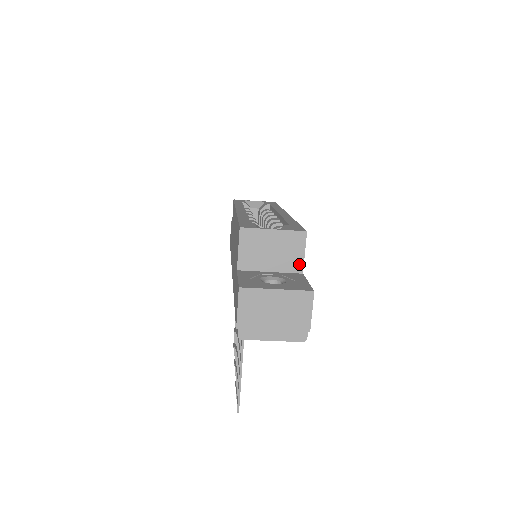
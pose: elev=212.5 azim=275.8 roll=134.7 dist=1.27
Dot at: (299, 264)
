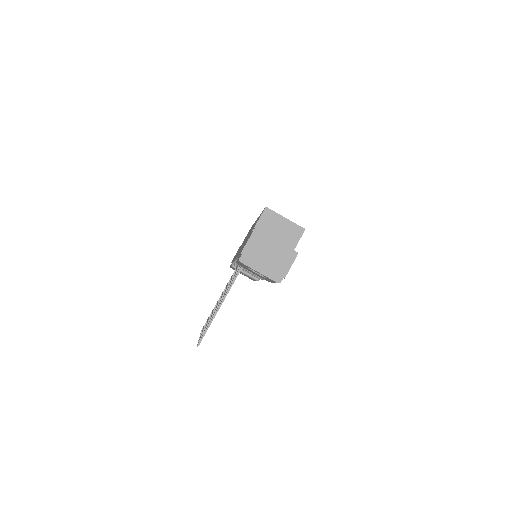
Dot at: (292, 247)
